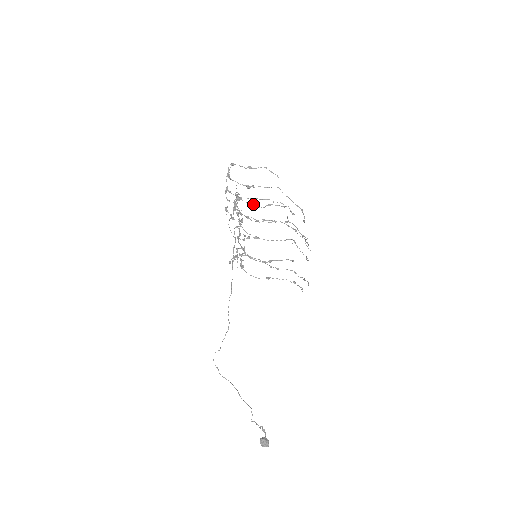
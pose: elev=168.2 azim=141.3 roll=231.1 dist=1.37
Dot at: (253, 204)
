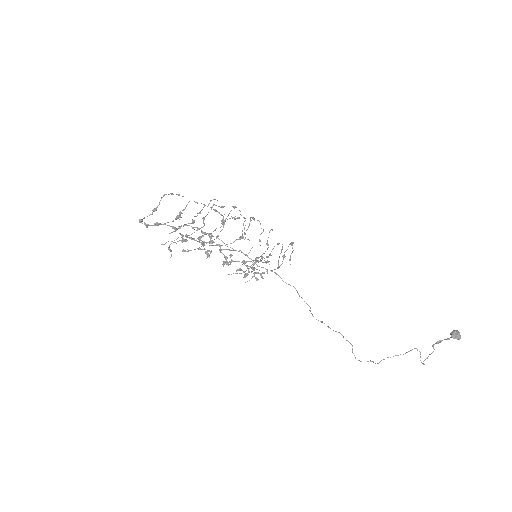
Dot at: (198, 228)
